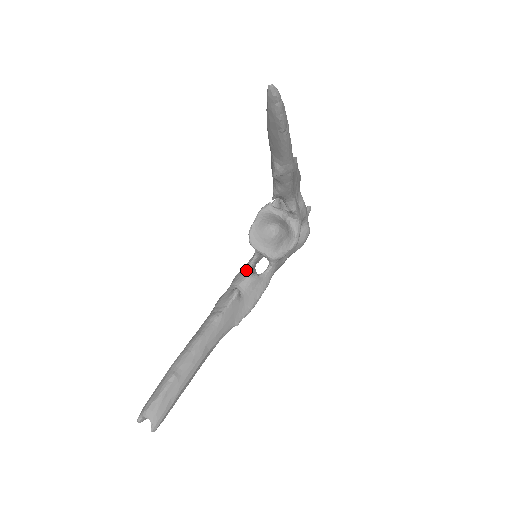
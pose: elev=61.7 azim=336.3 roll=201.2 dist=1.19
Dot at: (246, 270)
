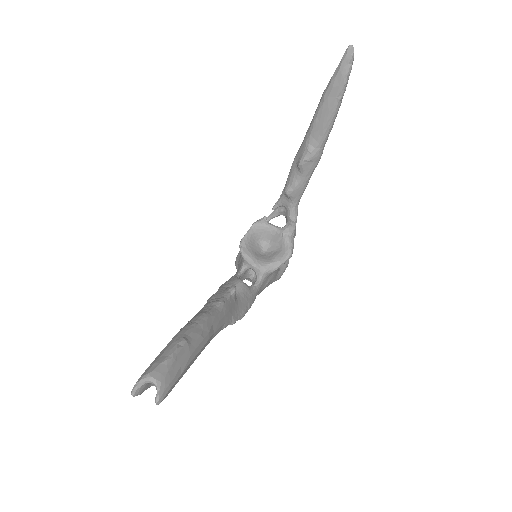
Dot at: (236, 278)
